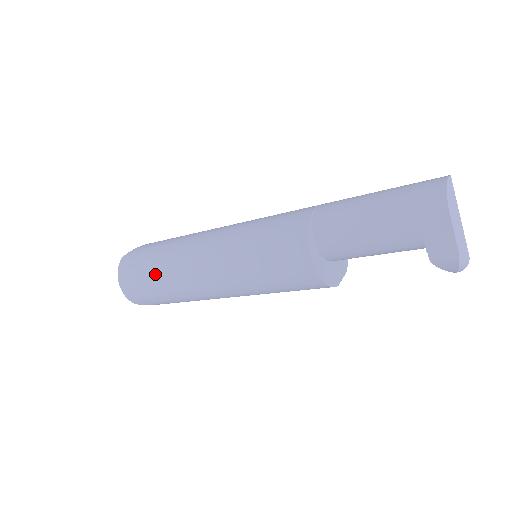
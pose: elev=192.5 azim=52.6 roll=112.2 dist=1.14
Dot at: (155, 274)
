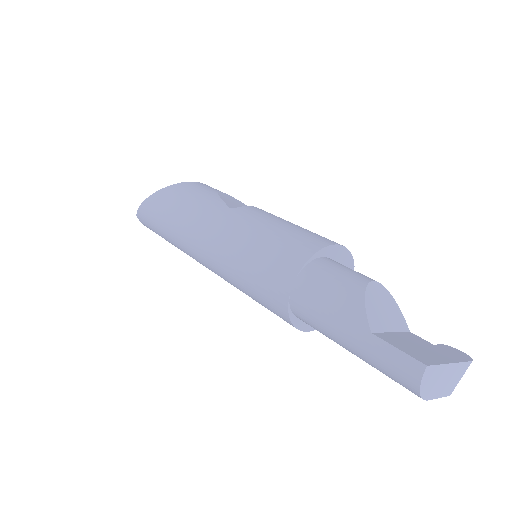
Dot at: occluded
